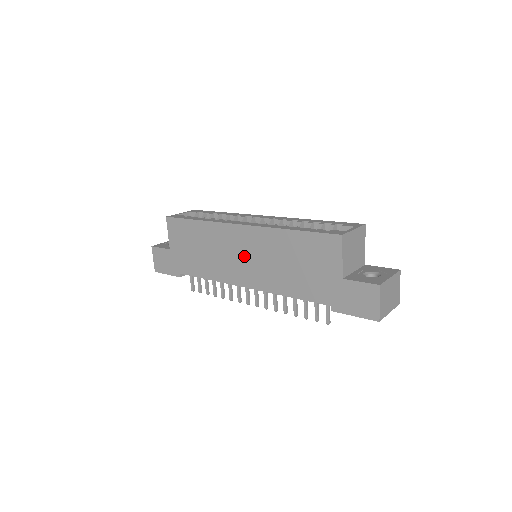
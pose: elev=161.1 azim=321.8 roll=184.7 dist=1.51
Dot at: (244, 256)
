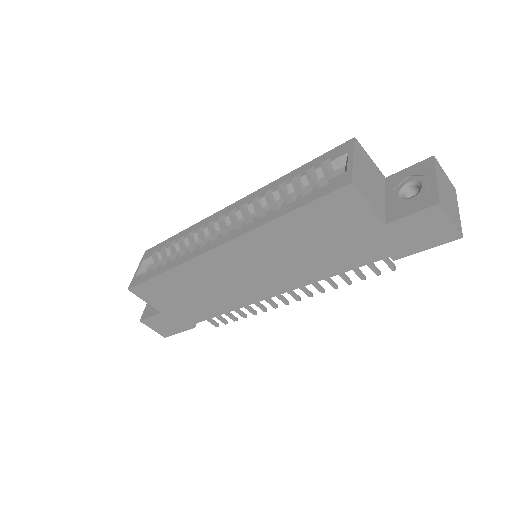
Dot at: (248, 272)
